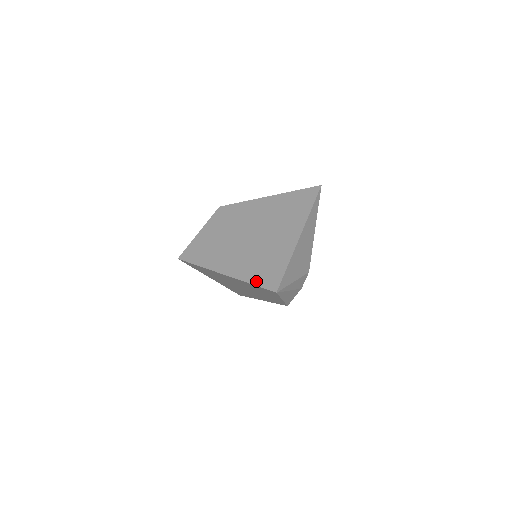
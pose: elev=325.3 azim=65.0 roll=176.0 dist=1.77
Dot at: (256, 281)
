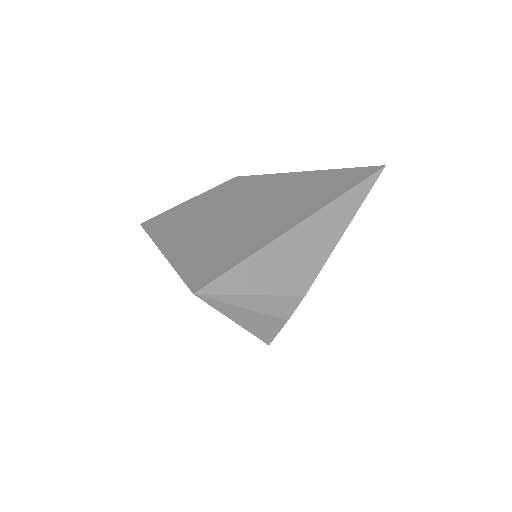
Dot at: (186, 270)
